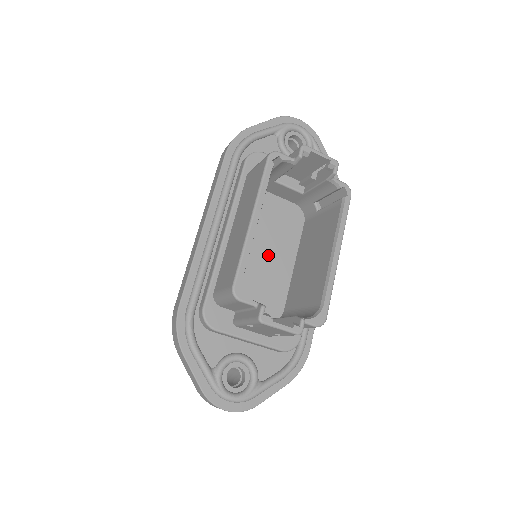
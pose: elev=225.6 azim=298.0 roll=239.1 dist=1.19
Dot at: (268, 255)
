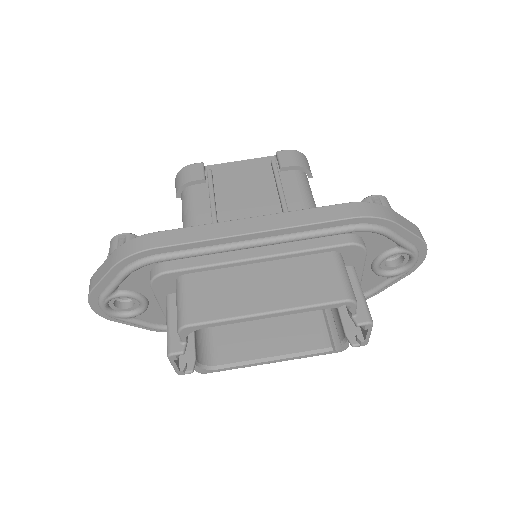
Dot at: occluded
